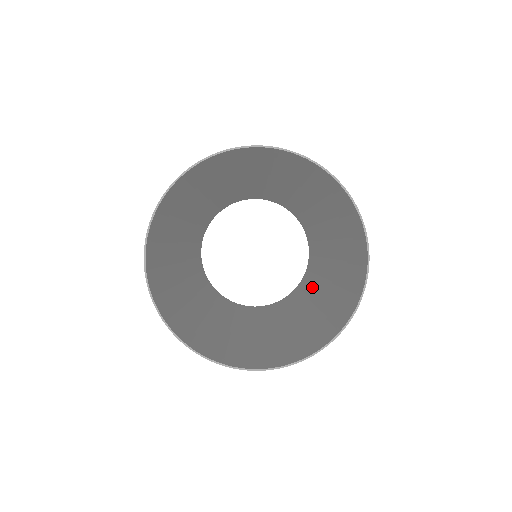
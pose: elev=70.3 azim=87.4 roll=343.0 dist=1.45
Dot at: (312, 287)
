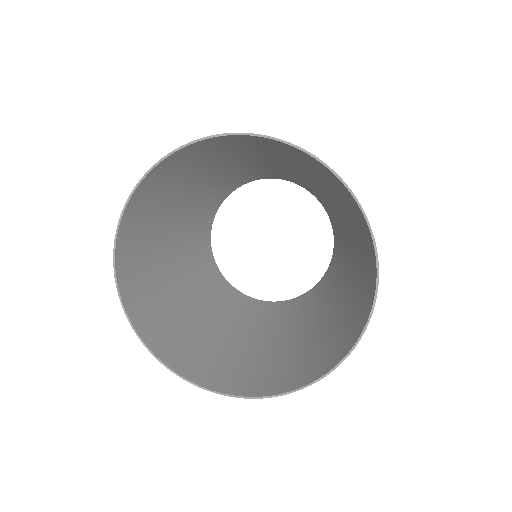
Dot at: (315, 305)
